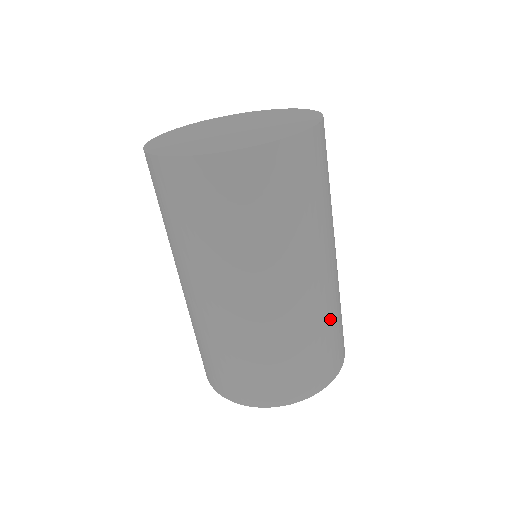
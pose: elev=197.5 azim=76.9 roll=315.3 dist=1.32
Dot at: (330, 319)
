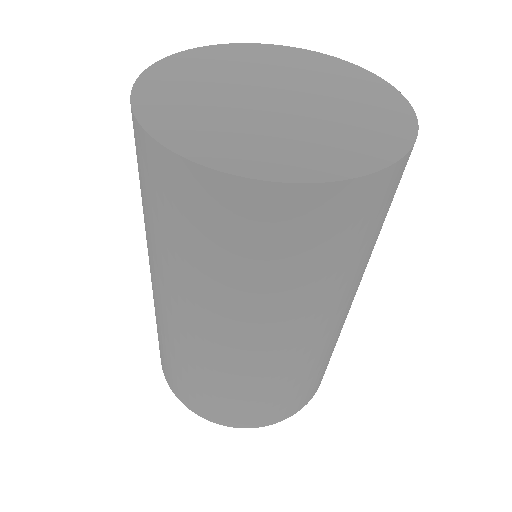
Dot at: occluded
